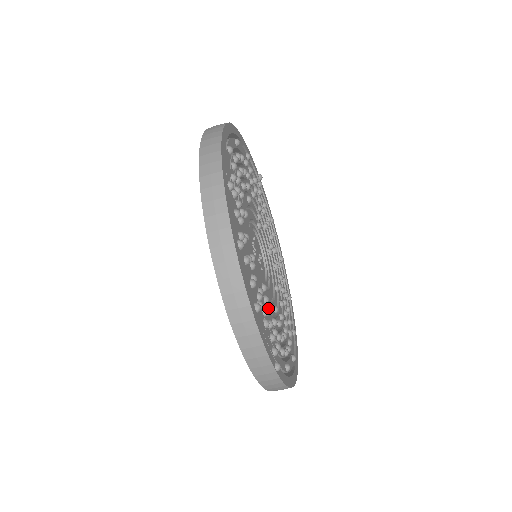
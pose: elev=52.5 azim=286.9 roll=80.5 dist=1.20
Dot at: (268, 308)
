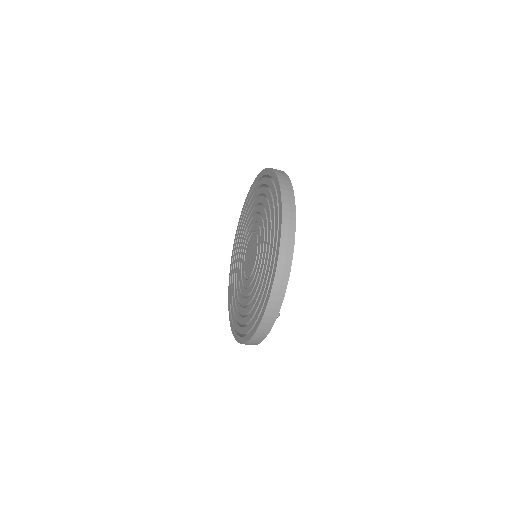
Dot at: occluded
